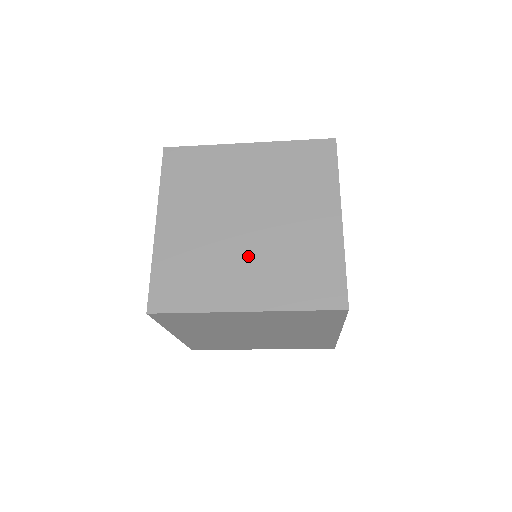
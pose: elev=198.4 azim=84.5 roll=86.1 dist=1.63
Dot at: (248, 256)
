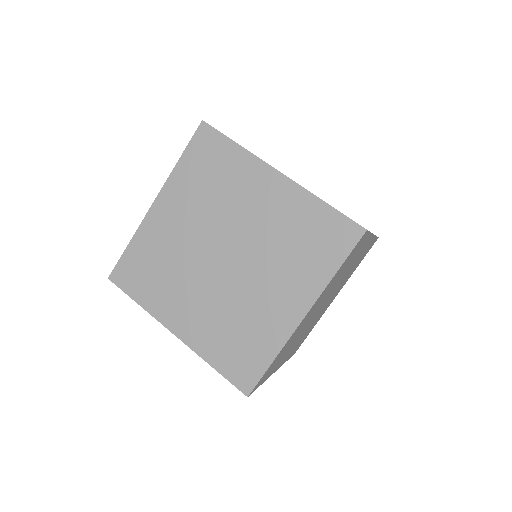
Dot at: occluded
